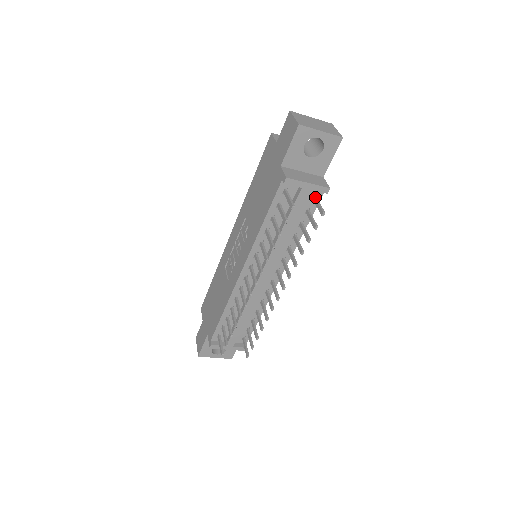
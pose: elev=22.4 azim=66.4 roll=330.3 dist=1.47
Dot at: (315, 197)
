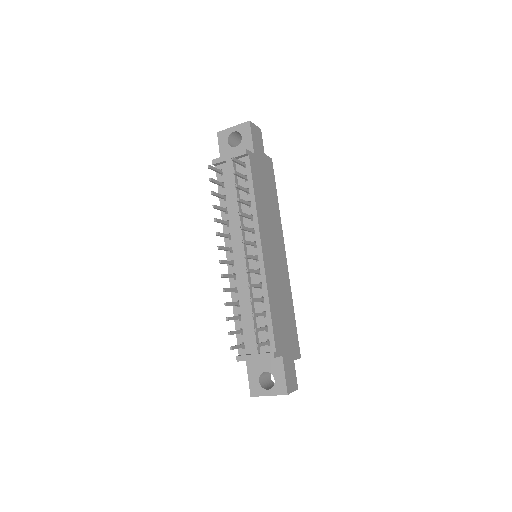
Dot at: (243, 163)
